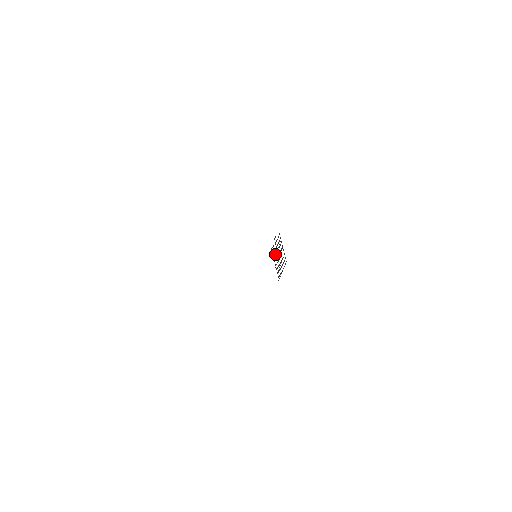
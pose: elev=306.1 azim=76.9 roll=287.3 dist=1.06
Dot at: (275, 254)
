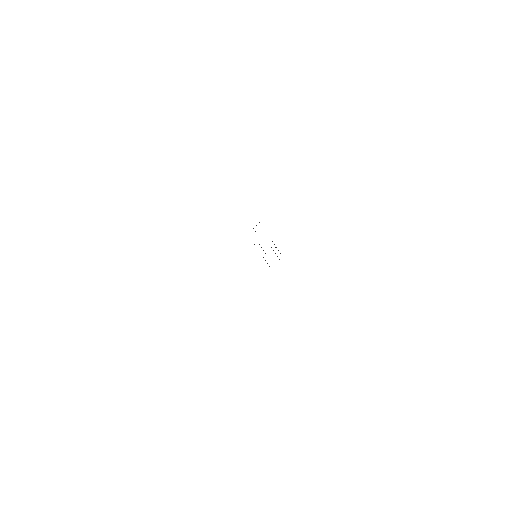
Dot at: occluded
